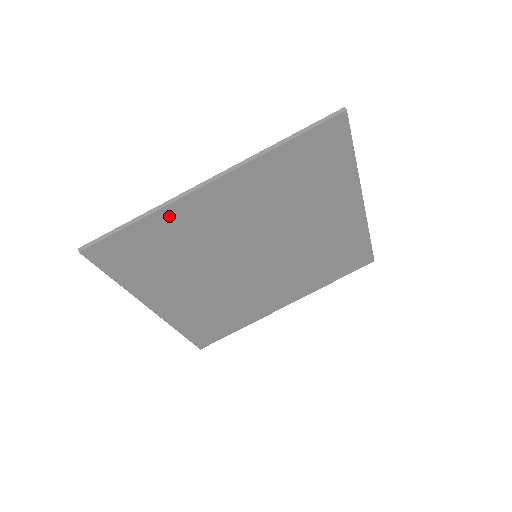
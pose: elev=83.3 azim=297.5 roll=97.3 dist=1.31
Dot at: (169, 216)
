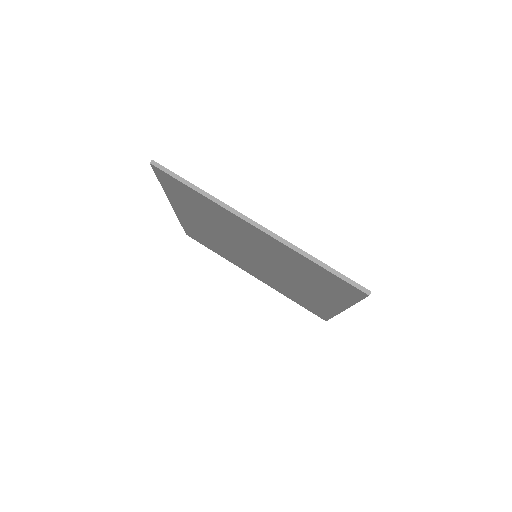
Dot at: (218, 207)
